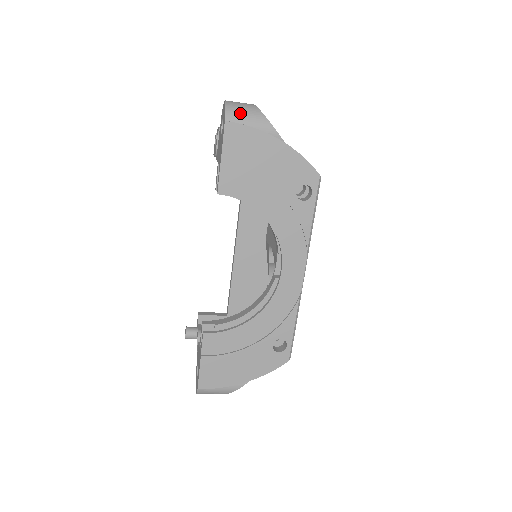
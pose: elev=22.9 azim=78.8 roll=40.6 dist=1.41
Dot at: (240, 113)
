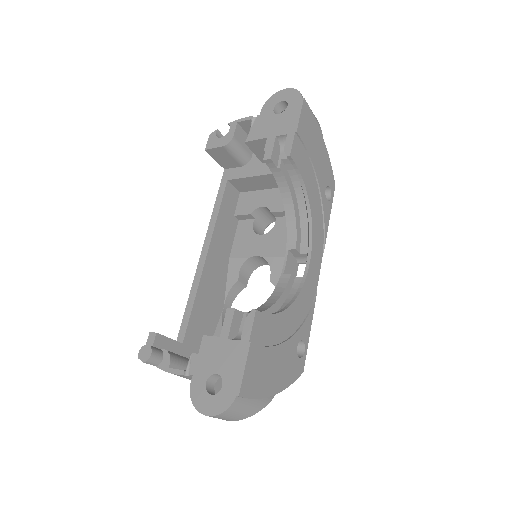
Dot at: occluded
